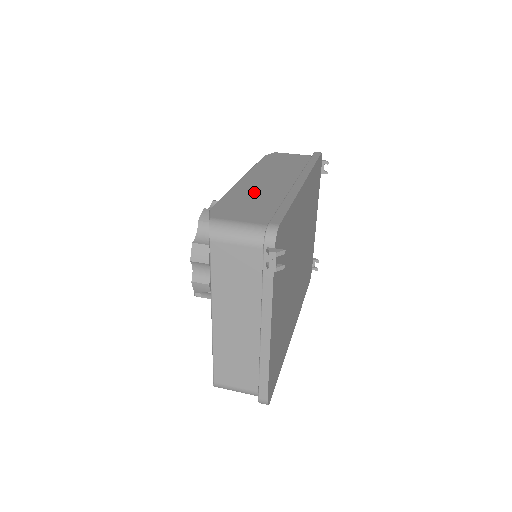
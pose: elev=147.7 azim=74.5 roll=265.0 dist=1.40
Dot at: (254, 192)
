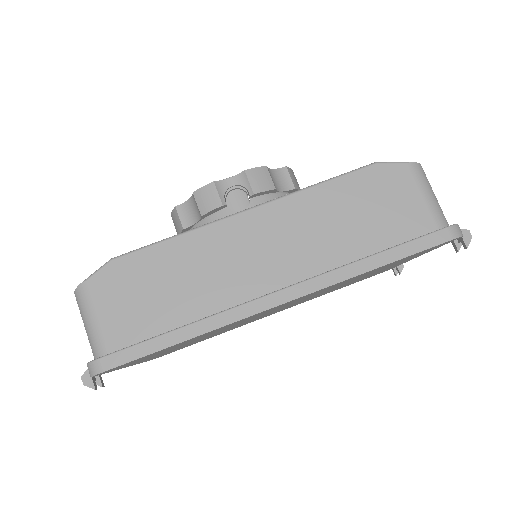
Dot at: (199, 266)
